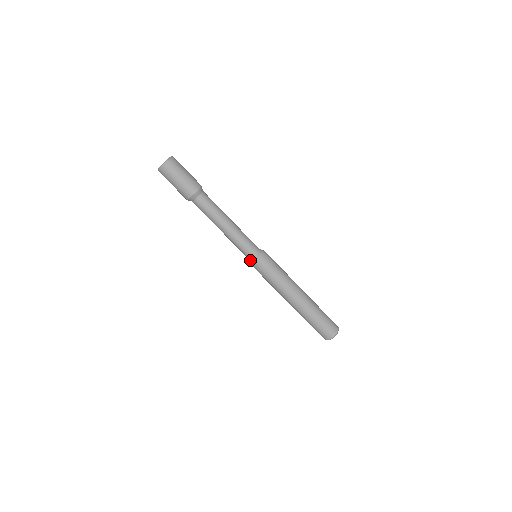
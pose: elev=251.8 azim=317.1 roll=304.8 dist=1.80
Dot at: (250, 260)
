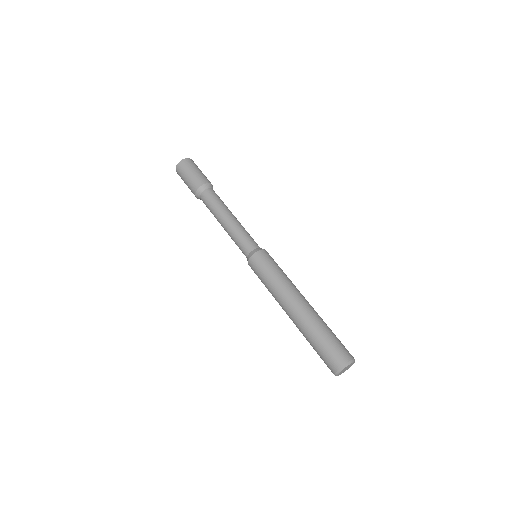
Dot at: (250, 253)
